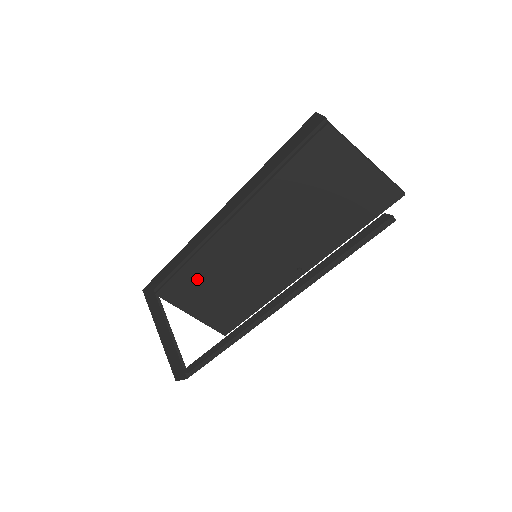
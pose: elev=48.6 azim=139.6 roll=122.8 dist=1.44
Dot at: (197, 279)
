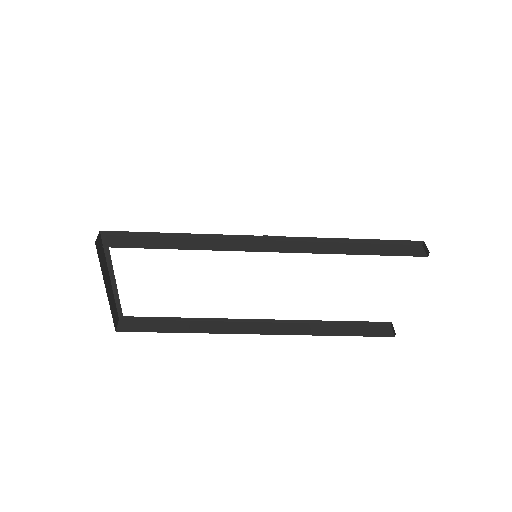
Dot at: occluded
